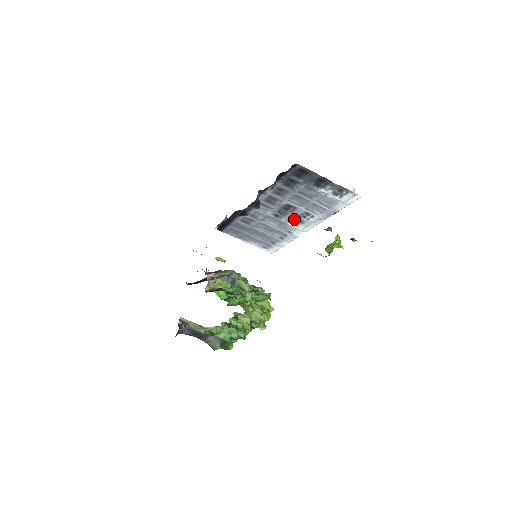
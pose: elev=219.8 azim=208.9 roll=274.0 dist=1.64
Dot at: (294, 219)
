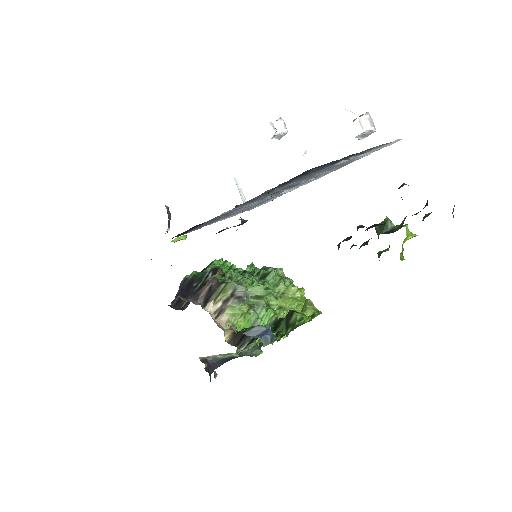
Dot at: occluded
